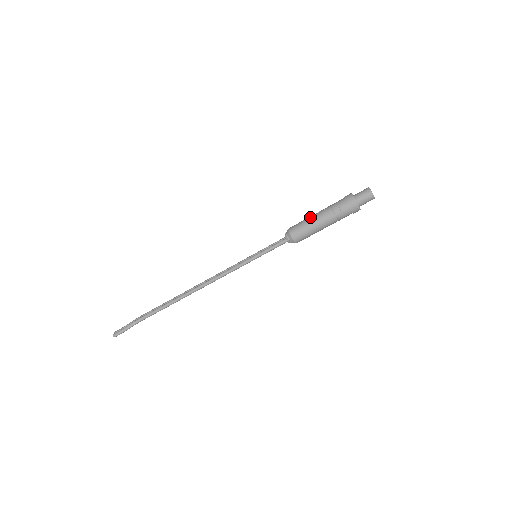
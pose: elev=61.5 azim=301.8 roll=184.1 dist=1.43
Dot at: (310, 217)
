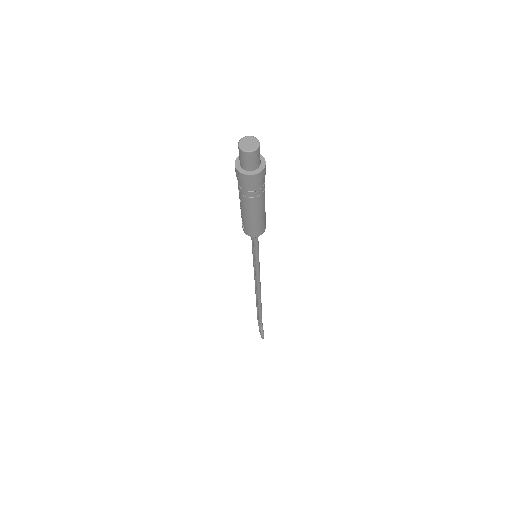
Dot at: (241, 213)
